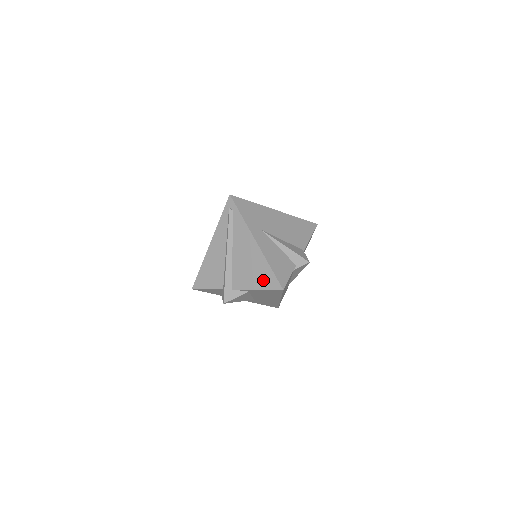
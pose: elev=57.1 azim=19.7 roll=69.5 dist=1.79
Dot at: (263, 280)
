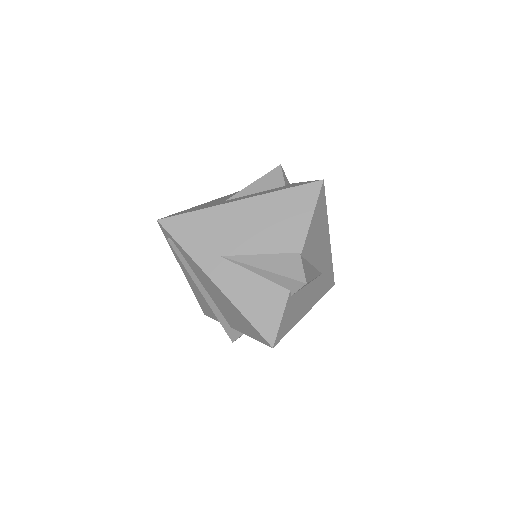
Dot at: (248, 329)
